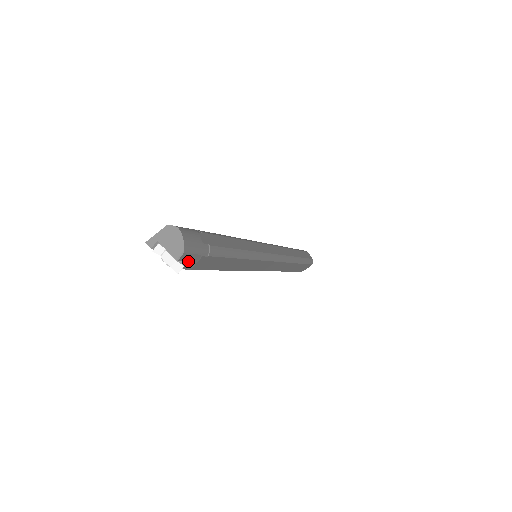
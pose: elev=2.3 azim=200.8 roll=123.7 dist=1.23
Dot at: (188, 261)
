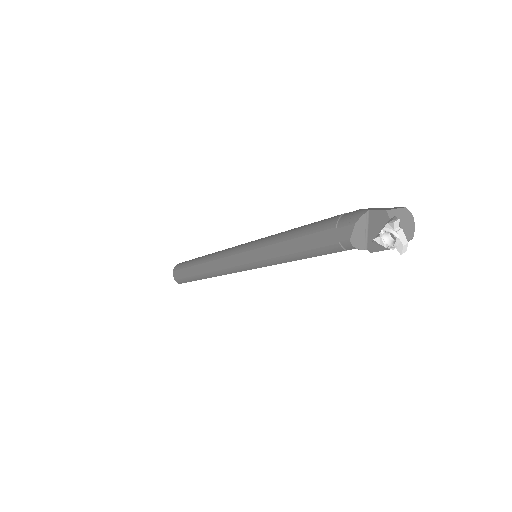
Dot at: occluded
